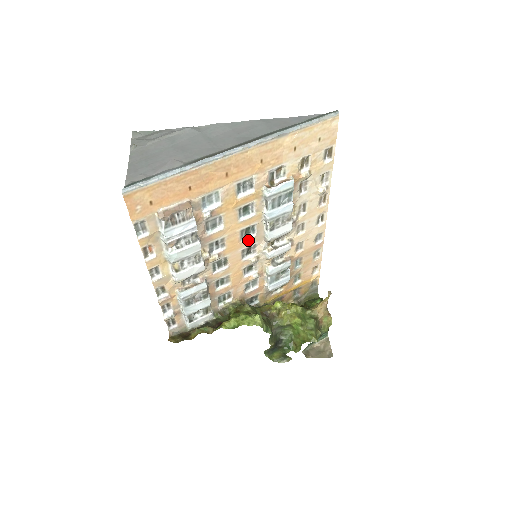
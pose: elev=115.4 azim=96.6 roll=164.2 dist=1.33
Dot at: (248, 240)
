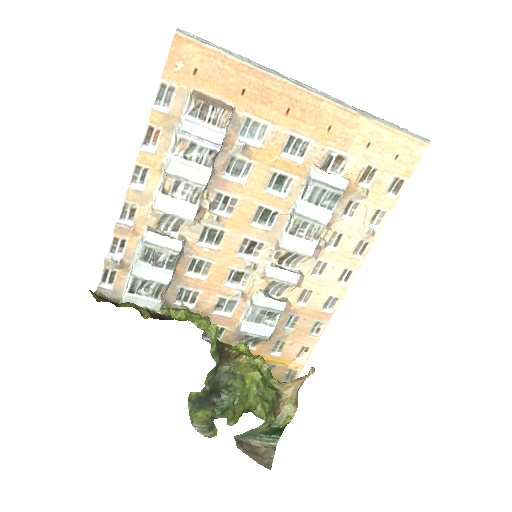
Dot at: (259, 229)
